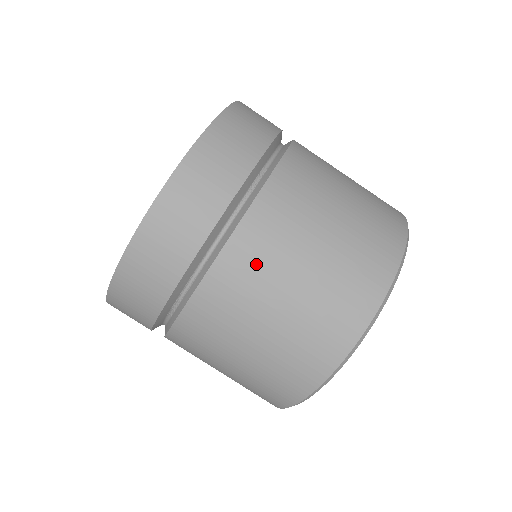
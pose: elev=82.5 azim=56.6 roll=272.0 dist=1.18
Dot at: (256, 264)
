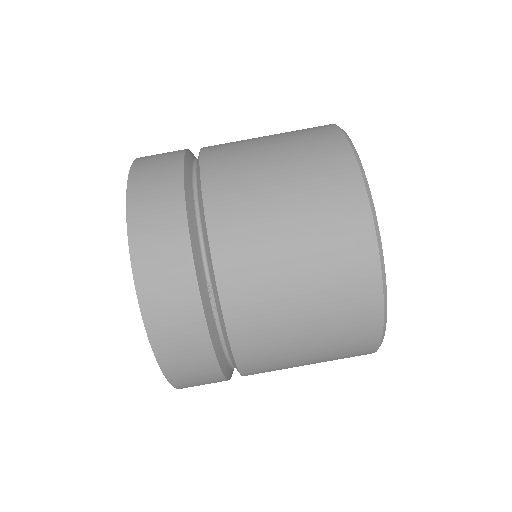
Dot at: (267, 356)
